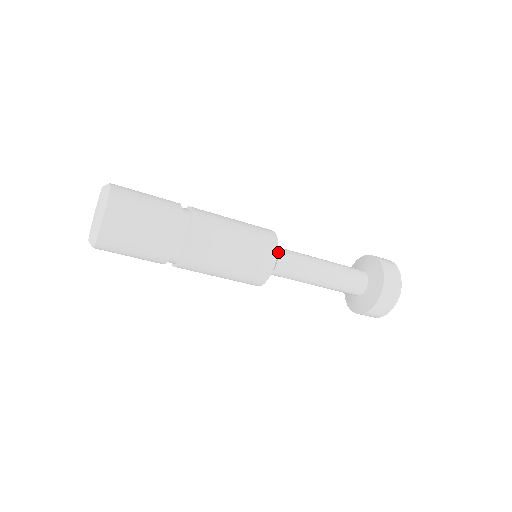
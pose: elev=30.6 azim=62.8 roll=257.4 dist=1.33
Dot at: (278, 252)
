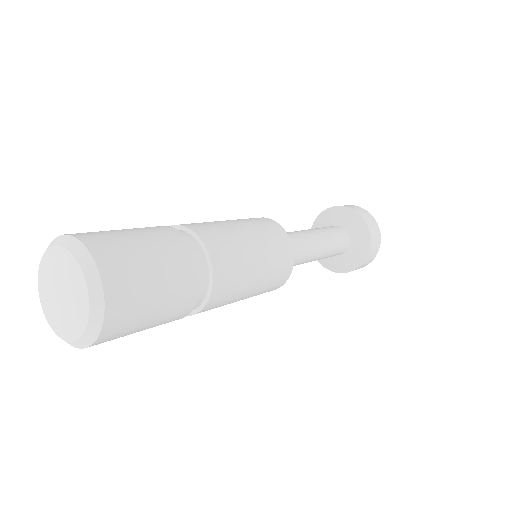
Dot at: occluded
